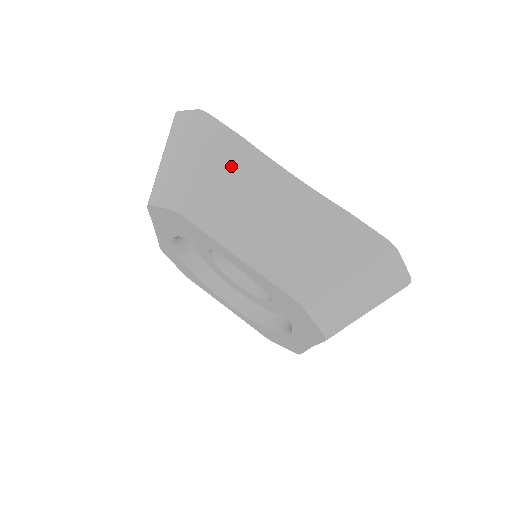
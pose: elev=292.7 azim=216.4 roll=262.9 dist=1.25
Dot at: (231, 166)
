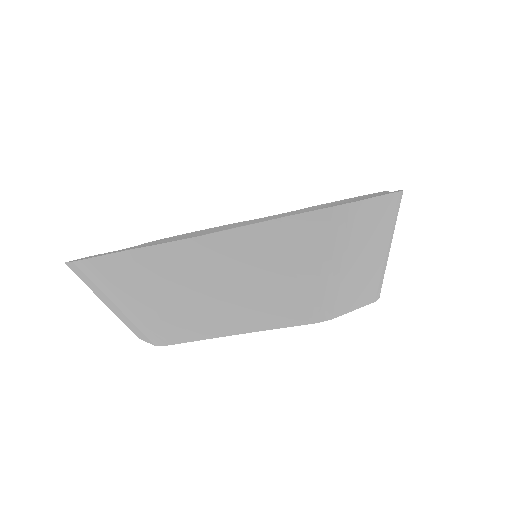
Dot at: (149, 280)
